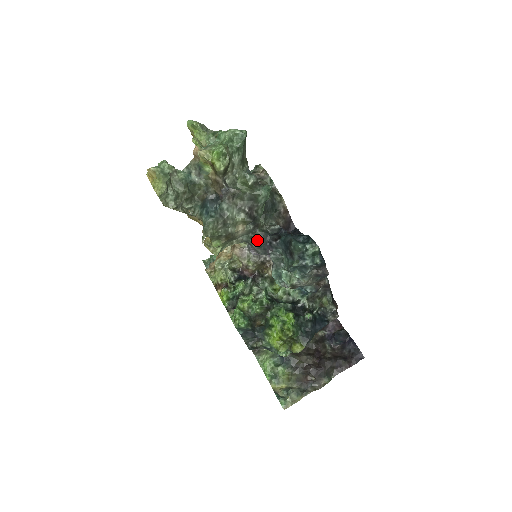
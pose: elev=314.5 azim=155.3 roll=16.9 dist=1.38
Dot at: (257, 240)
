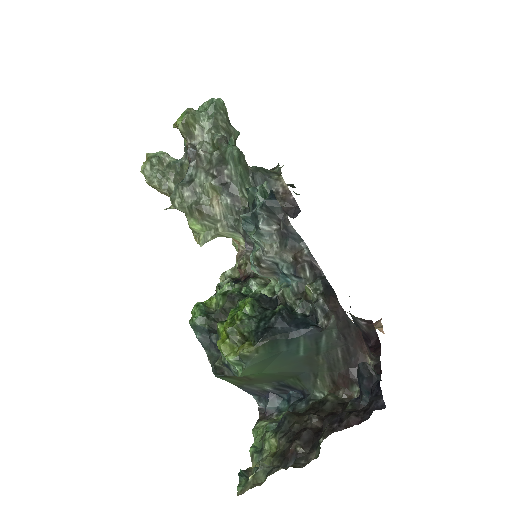
Dot at: (241, 221)
